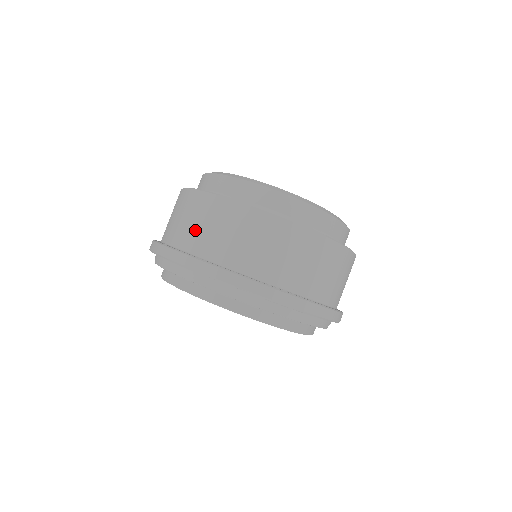
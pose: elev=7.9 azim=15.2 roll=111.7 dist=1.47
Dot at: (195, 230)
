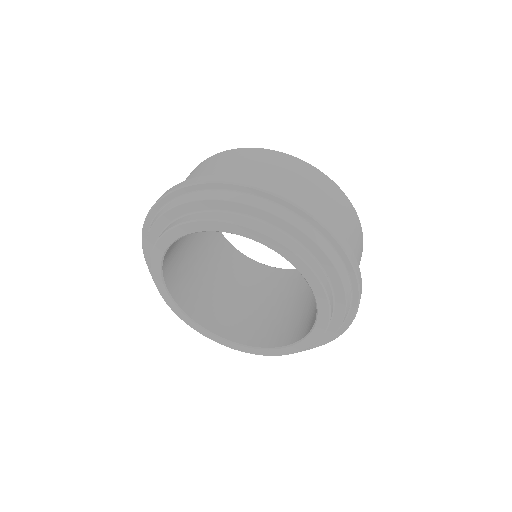
Dot at: (201, 174)
